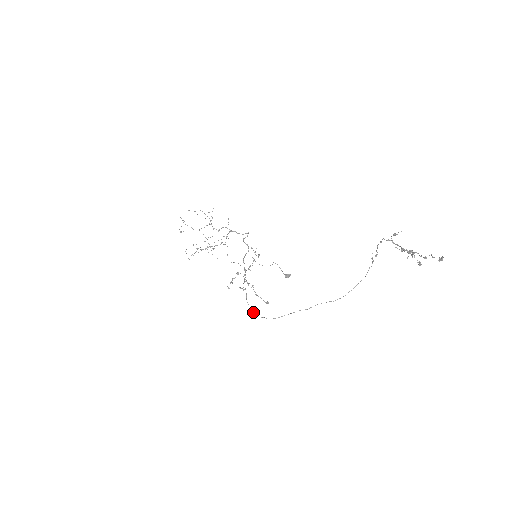
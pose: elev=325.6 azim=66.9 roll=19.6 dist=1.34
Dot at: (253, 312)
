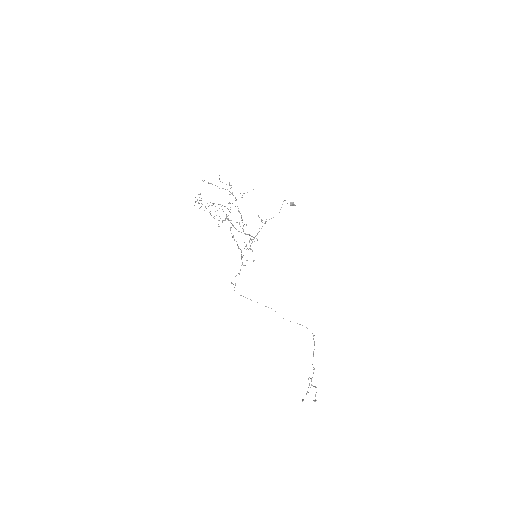
Dot at: occluded
